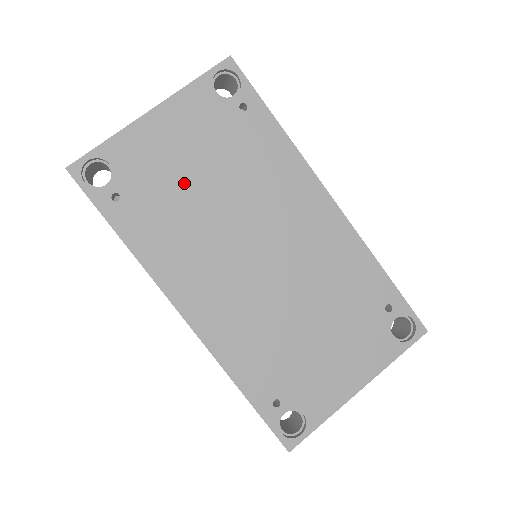
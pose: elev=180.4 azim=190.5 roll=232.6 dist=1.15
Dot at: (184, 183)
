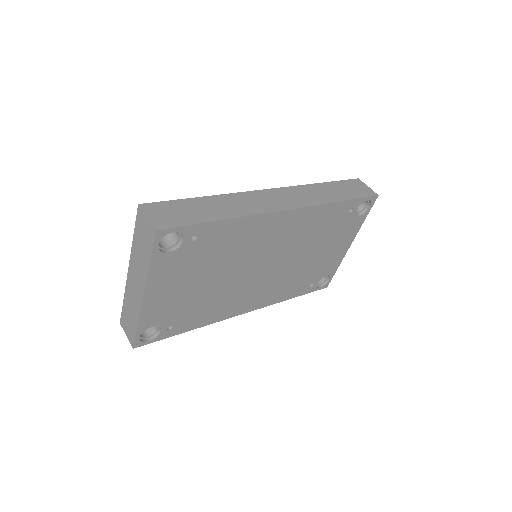
Dot at: (197, 292)
